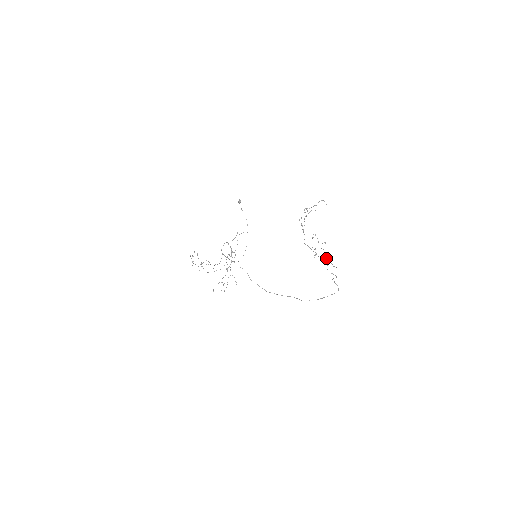
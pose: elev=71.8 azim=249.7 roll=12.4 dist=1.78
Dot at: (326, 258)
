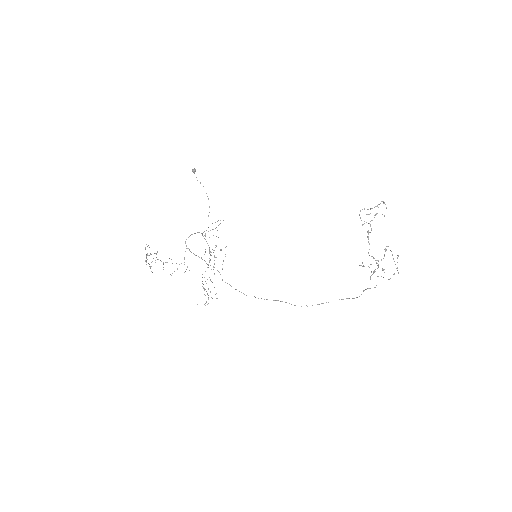
Dot at: (361, 265)
